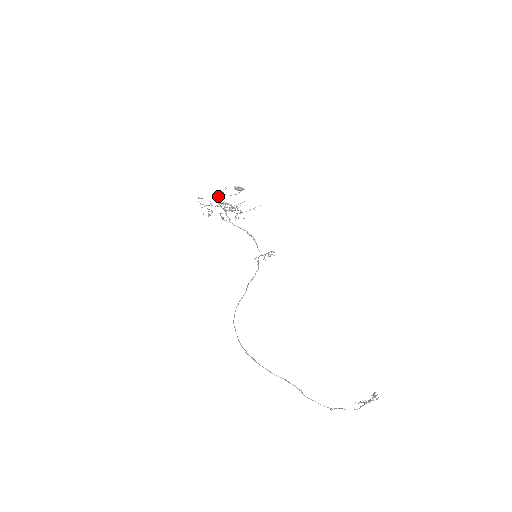
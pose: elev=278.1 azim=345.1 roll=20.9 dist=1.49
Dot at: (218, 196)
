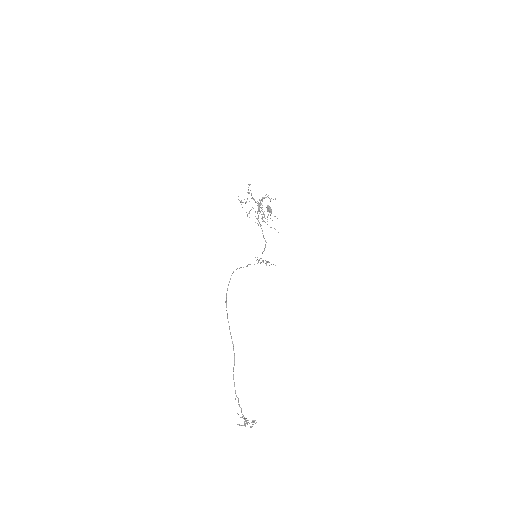
Dot at: (265, 197)
